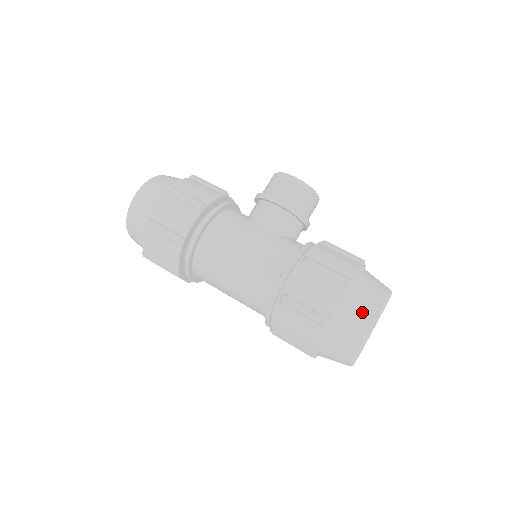
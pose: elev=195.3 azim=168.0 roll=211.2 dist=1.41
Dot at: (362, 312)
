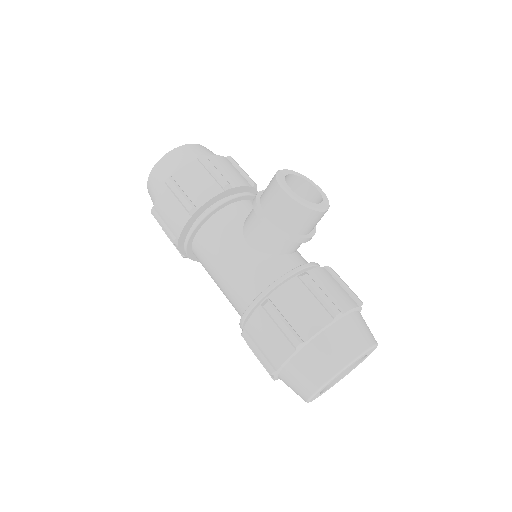
Dot at: (309, 375)
